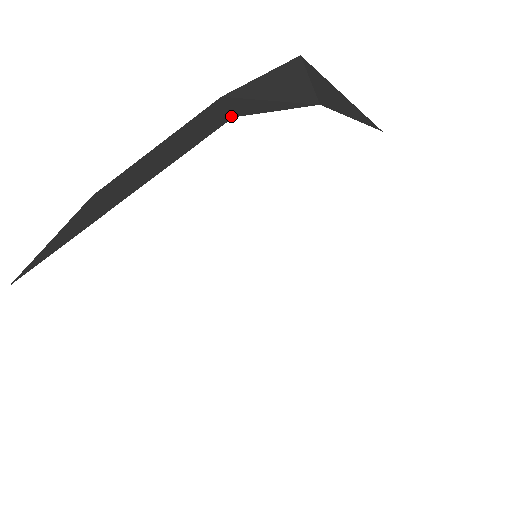
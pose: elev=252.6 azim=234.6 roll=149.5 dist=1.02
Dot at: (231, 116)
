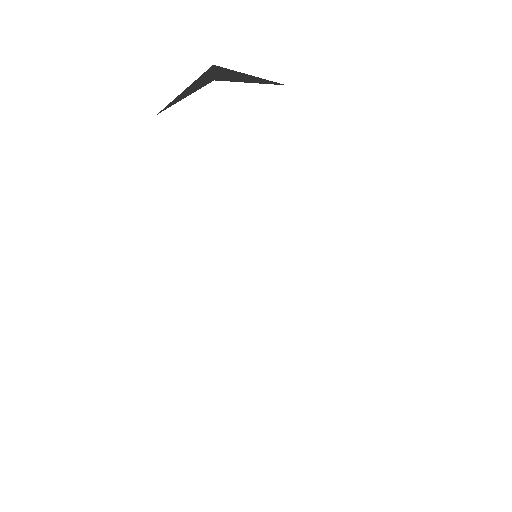
Dot at: occluded
